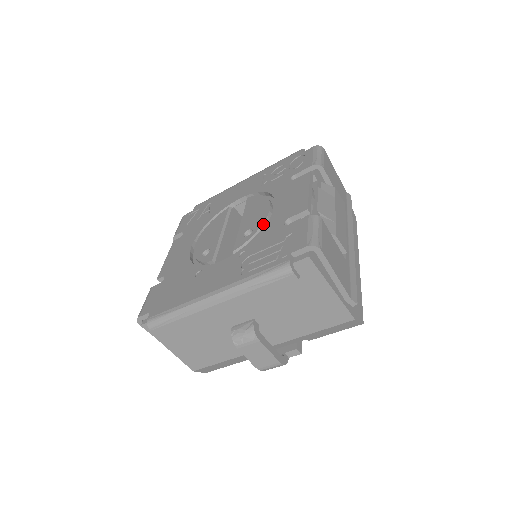
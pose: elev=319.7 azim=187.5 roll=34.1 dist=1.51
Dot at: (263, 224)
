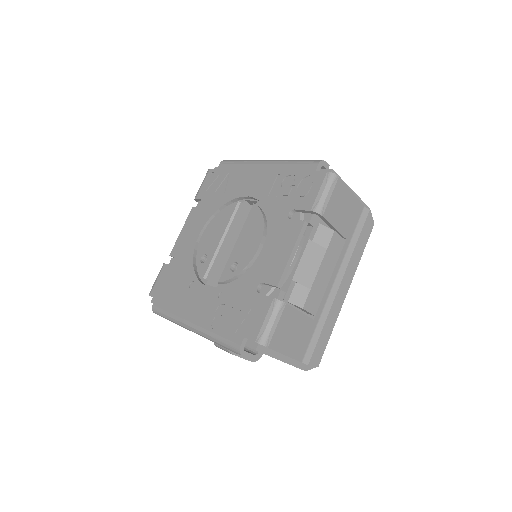
Dot at: (247, 266)
